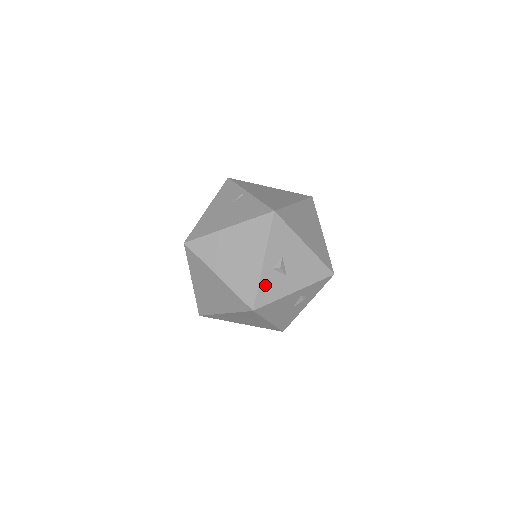
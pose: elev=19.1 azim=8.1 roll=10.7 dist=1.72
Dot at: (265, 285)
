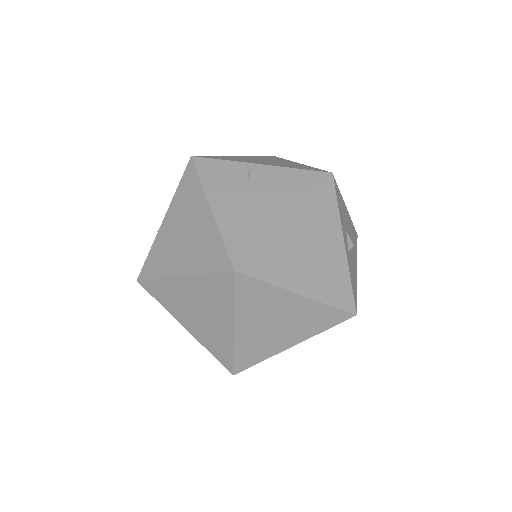
Dot at: (351, 276)
